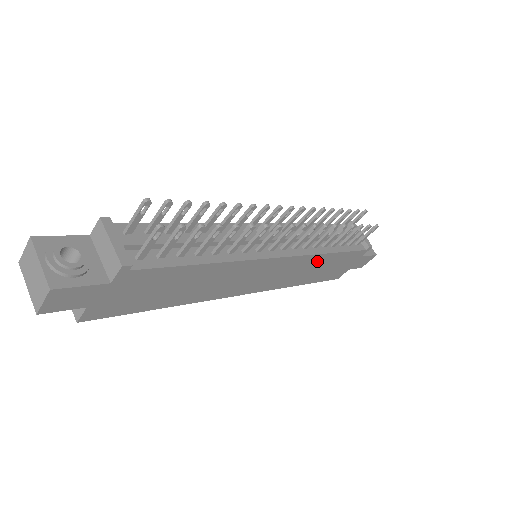
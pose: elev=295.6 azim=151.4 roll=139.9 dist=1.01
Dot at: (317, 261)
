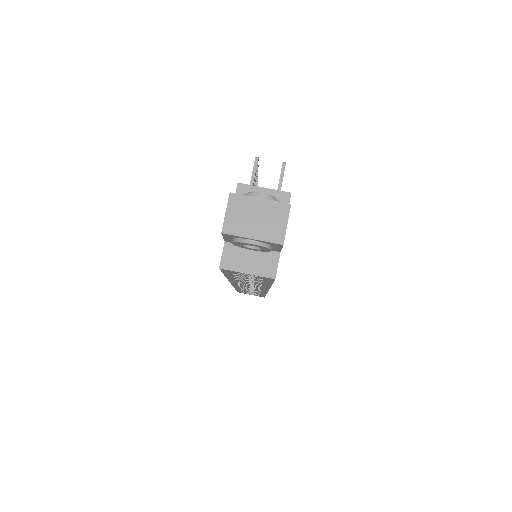
Dot at: occluded
